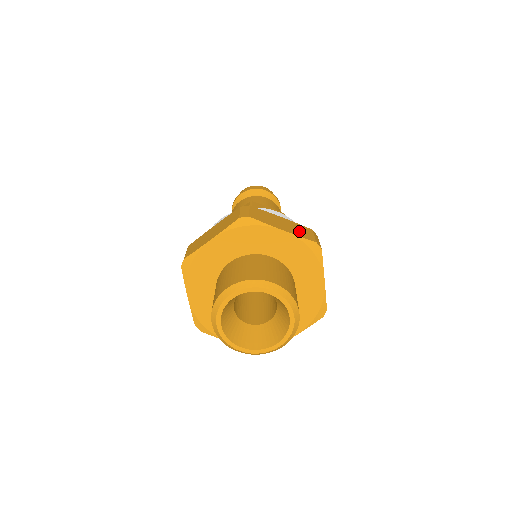
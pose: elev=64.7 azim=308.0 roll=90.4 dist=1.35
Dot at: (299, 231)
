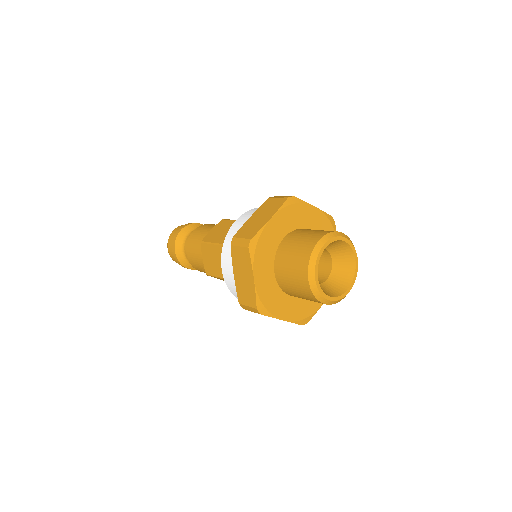
Dot at: (272, 207)
